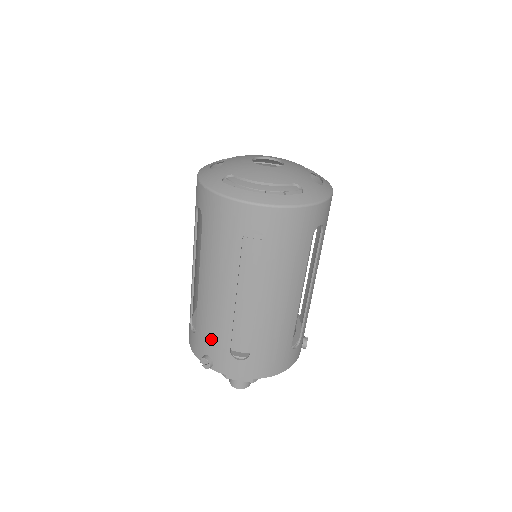
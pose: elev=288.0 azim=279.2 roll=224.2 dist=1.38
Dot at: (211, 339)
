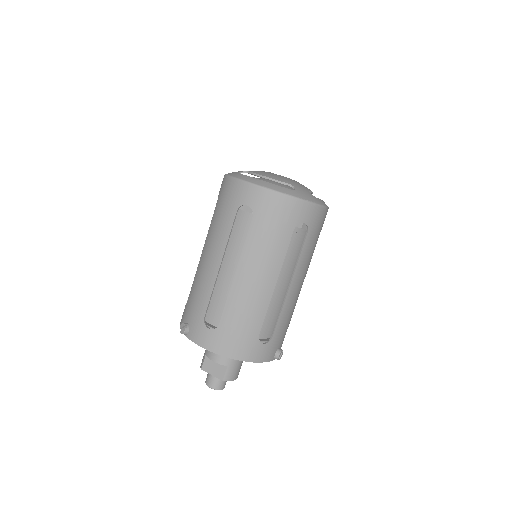
Dot at: (194, 305)
